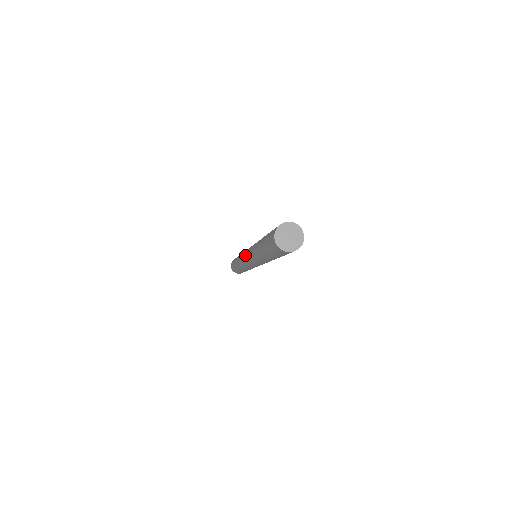
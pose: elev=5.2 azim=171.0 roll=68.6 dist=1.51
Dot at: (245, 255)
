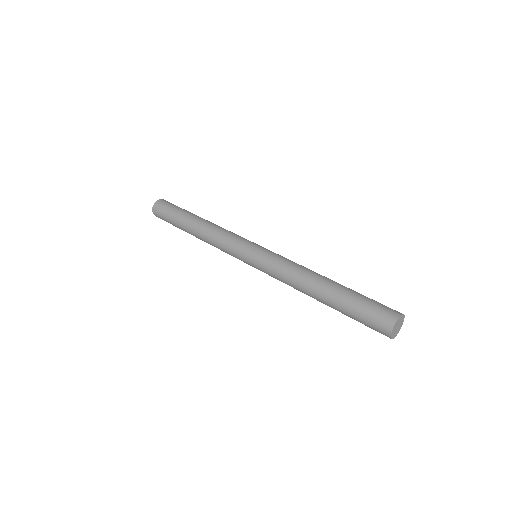
Dot at: (247, 257)
